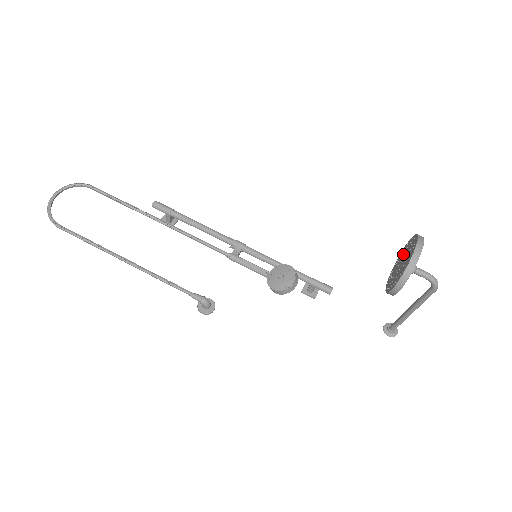
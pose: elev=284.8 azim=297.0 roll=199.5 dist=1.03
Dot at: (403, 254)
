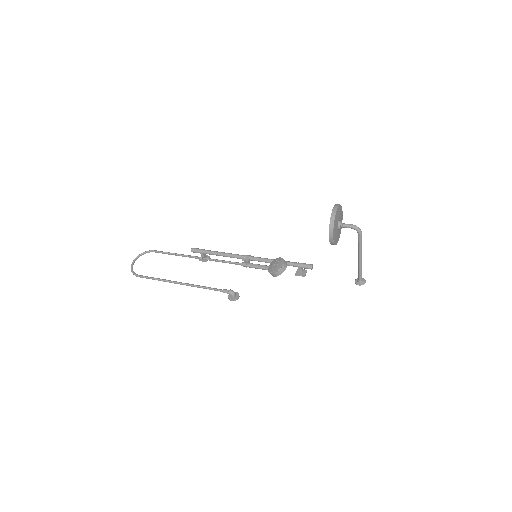
Dot at: occluded
